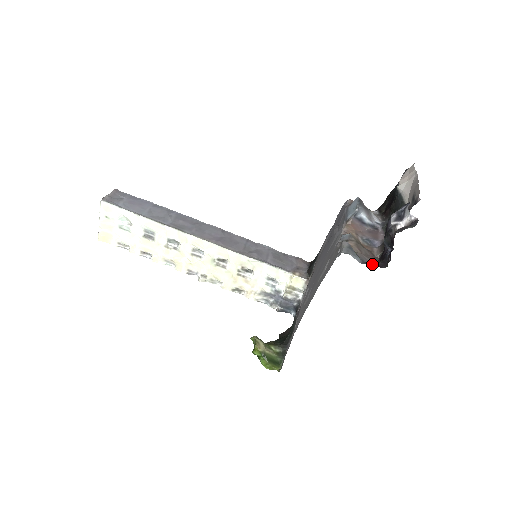
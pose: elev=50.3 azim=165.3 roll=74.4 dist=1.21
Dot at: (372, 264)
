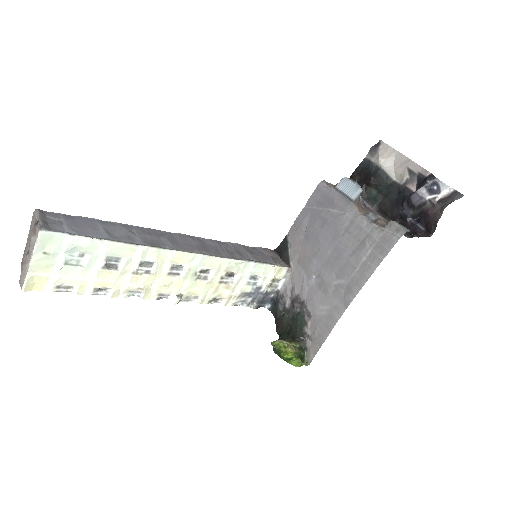
Dot at: (420, 236)
